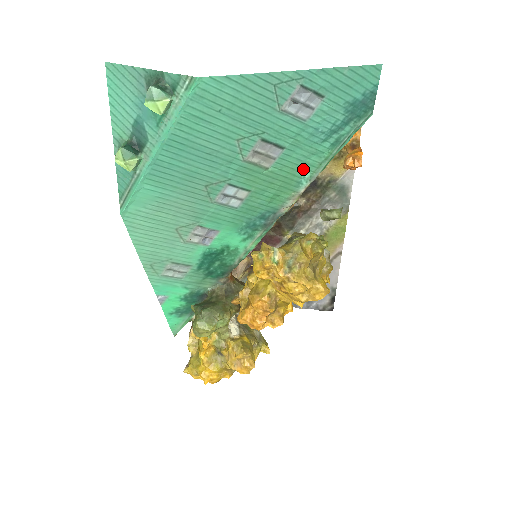
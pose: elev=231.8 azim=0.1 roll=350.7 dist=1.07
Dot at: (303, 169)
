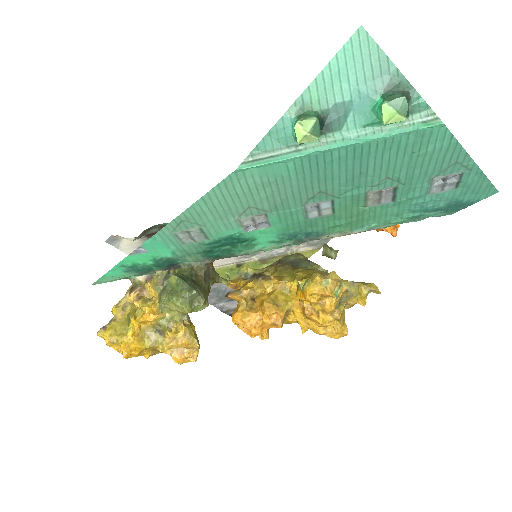
Dot at: (378, 220)
